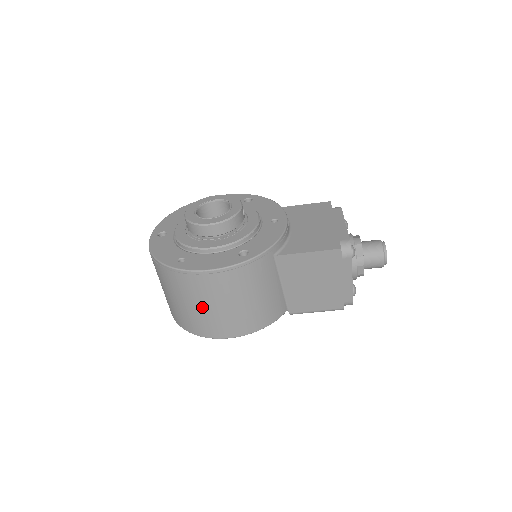
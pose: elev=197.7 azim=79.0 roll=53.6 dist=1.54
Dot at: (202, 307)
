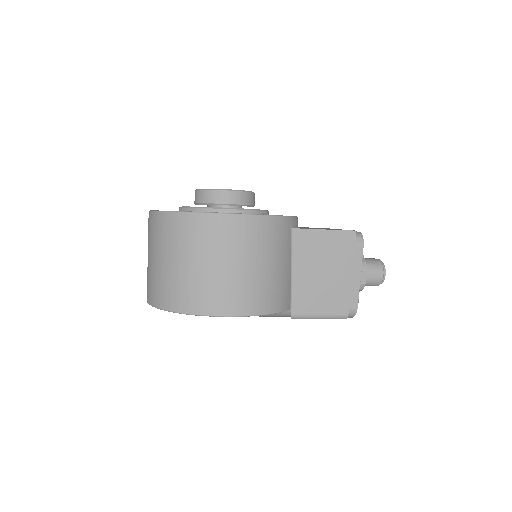
Dot at: (211, 265)
